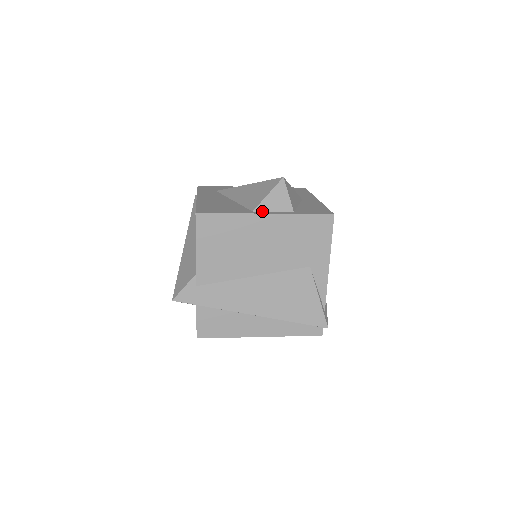
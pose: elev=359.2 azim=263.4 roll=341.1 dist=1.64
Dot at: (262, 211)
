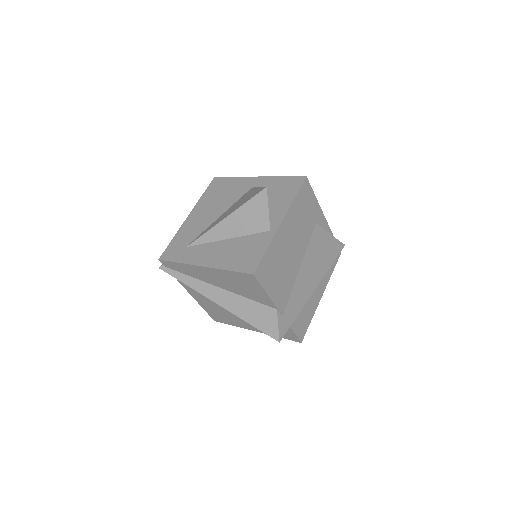
Dot at: (274, 224)
